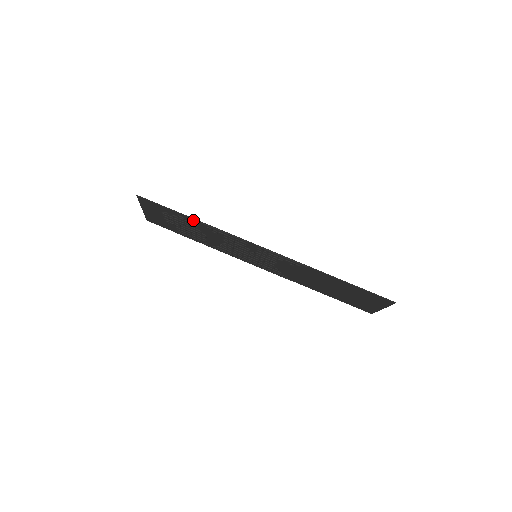
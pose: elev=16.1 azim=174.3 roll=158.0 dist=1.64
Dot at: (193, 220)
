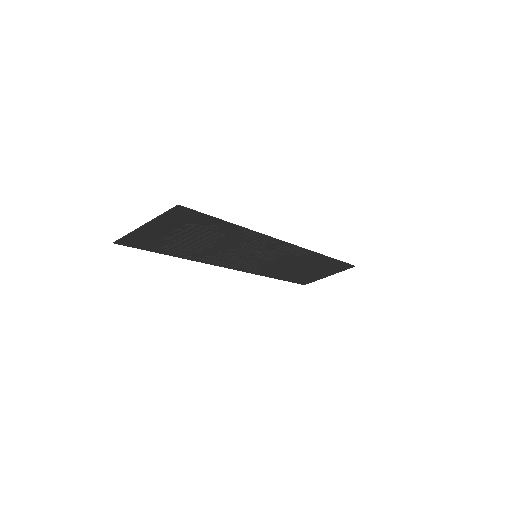
Dot at: (232, 227)
